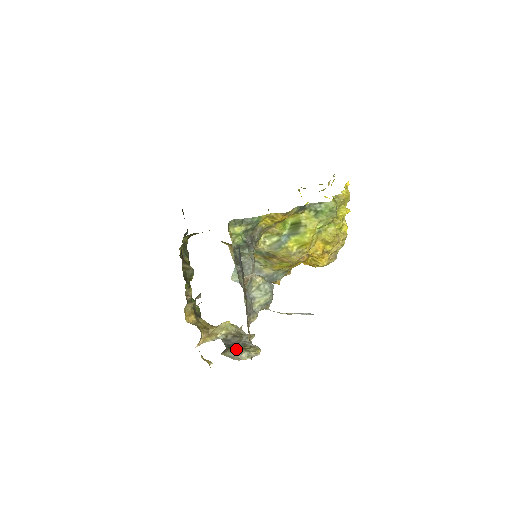
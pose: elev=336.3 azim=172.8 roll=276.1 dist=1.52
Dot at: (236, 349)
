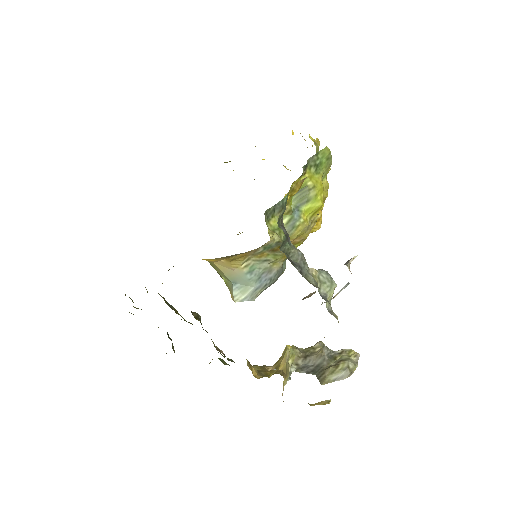
Dot at: (335, 367)
